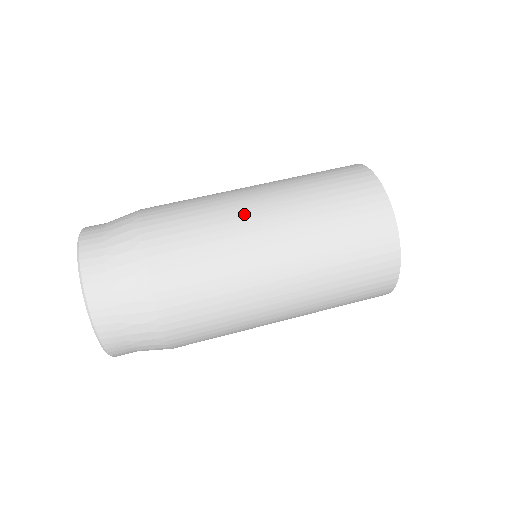
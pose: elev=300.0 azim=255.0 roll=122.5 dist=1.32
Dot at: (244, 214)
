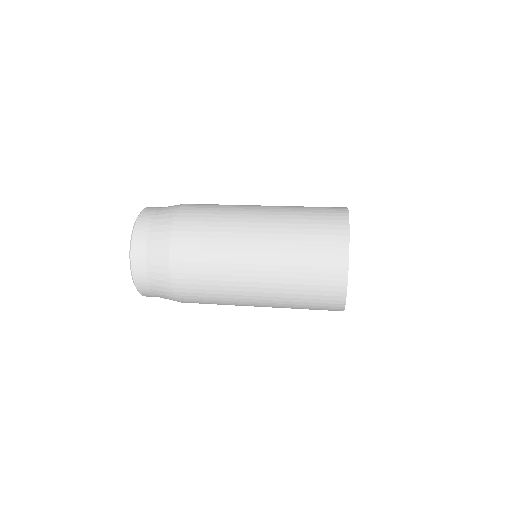
Dot at: occluded
